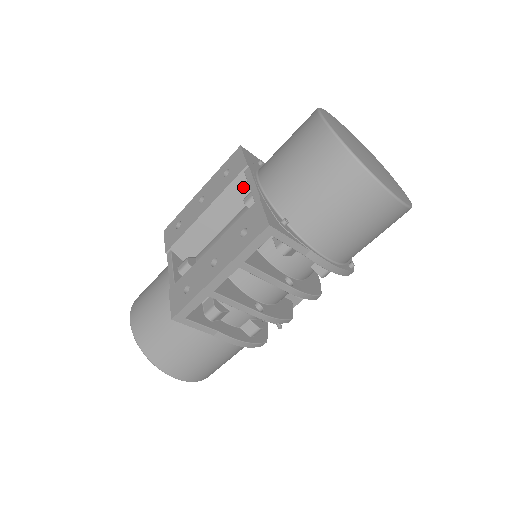
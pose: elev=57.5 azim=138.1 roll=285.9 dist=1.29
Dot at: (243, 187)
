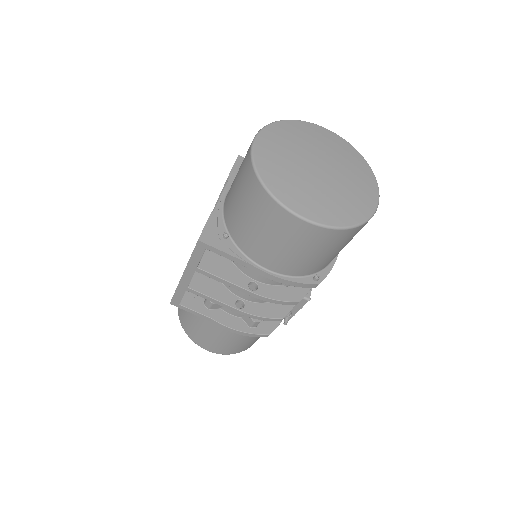
Dot at: occluded
